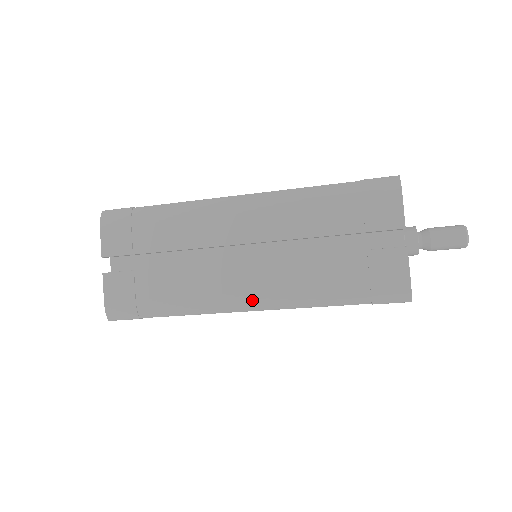
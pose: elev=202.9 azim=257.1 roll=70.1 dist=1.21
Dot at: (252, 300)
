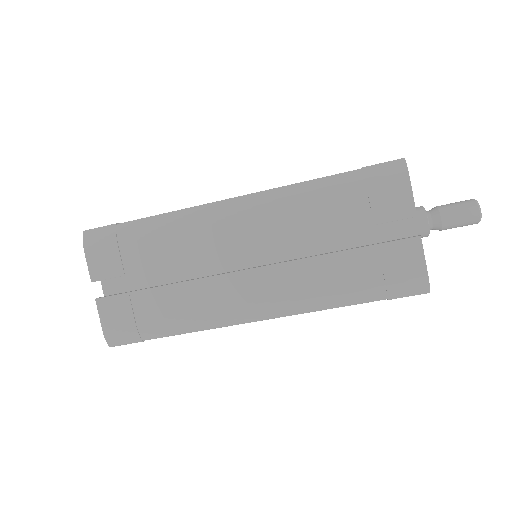
Dot at: (260, 310)
